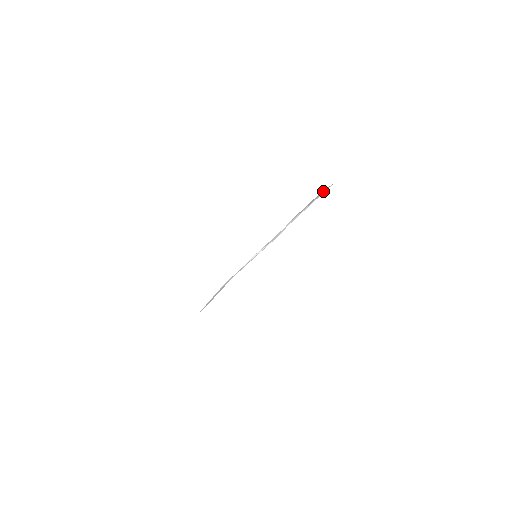
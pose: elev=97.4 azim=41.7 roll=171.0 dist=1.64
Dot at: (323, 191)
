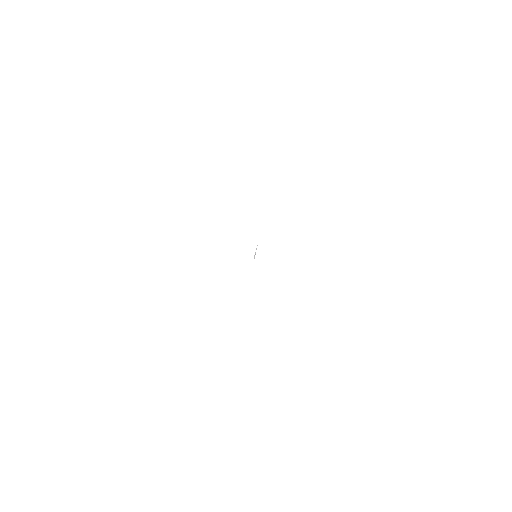
Dot at: occluded
